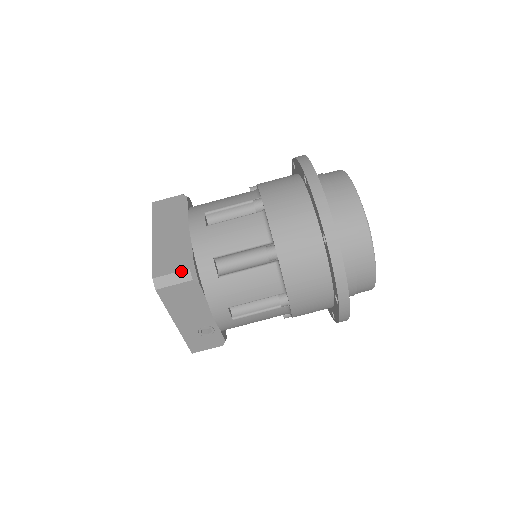
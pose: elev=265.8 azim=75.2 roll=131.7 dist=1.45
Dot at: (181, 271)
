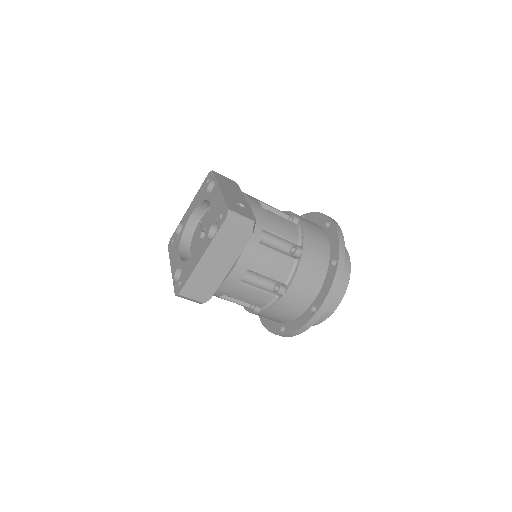
Dot at: (198, 301)
